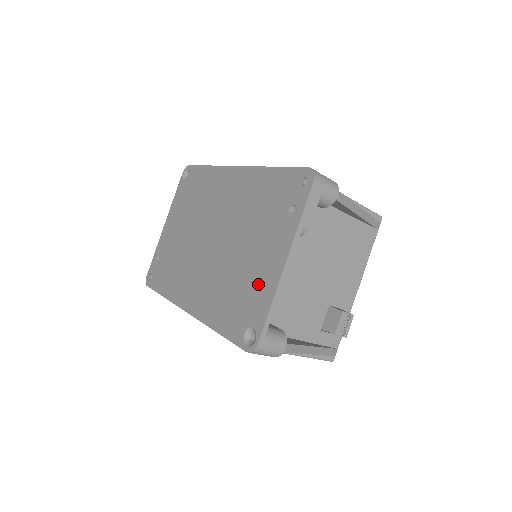
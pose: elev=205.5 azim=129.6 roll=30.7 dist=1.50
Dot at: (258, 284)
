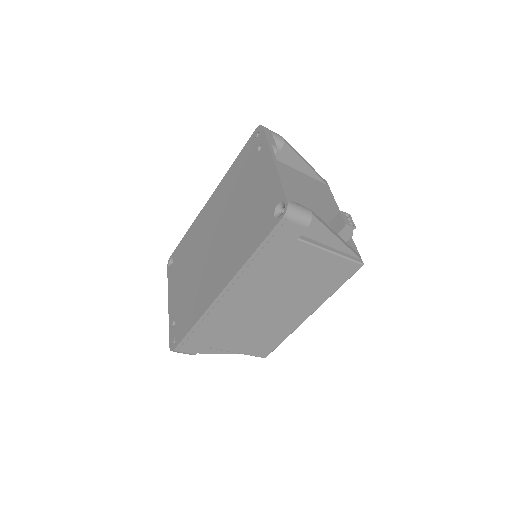
Dot at: (264, 192)
